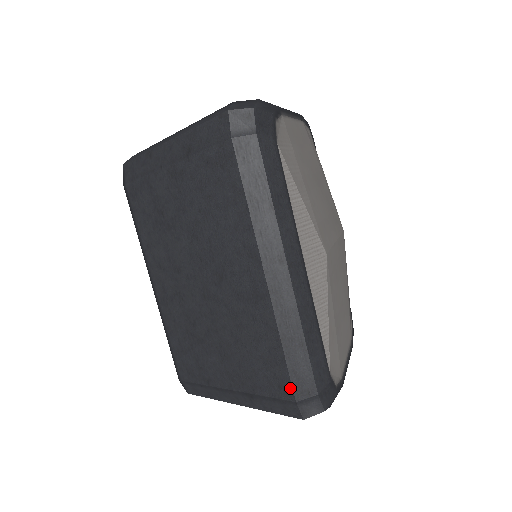
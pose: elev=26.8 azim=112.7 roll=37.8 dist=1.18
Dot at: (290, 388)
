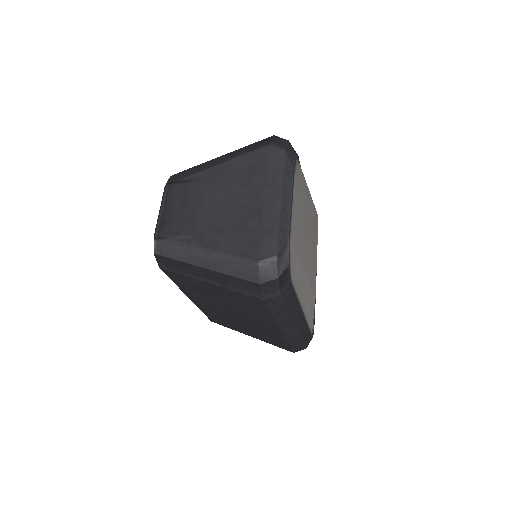
Dot at: (291, 350)
